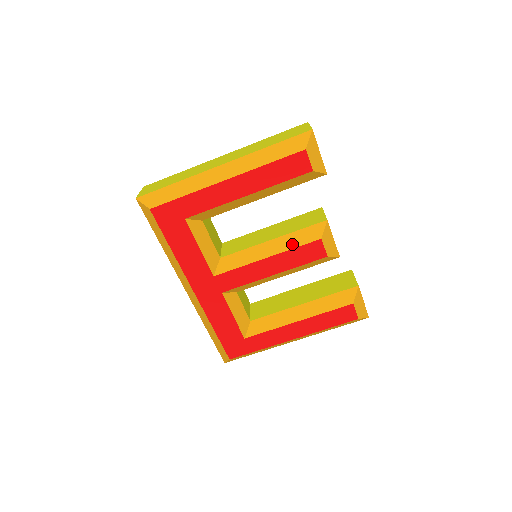
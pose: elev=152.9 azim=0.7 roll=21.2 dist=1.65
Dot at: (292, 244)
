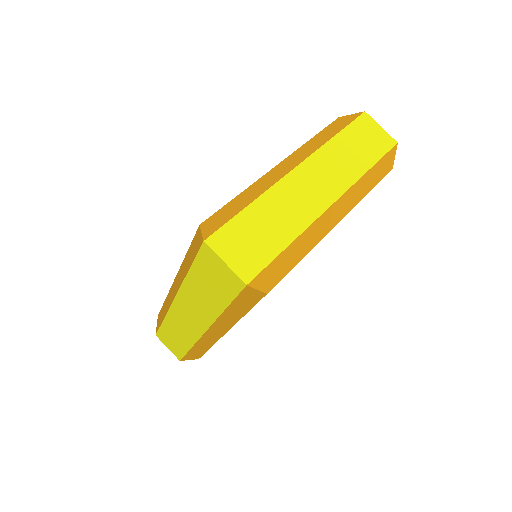
Dot at: occluded
